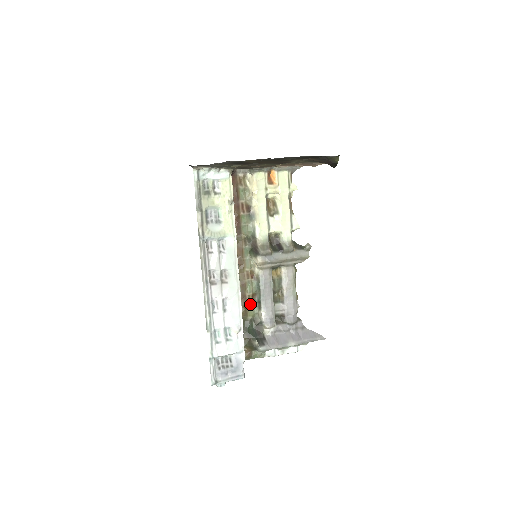
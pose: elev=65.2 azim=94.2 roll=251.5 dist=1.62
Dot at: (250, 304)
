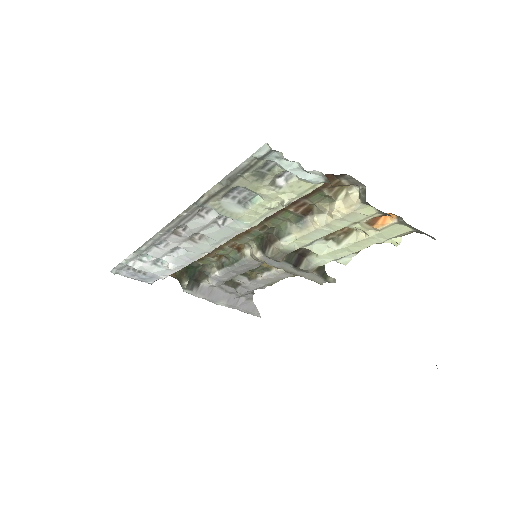
Dot at: (211, 258)
